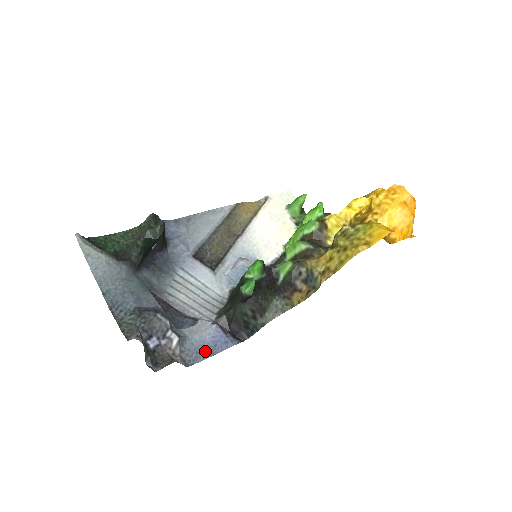
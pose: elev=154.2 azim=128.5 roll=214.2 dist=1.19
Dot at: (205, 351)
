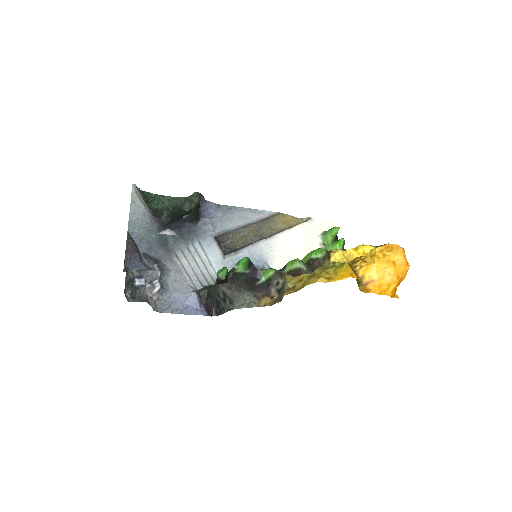
Dot at: (176, 308)
